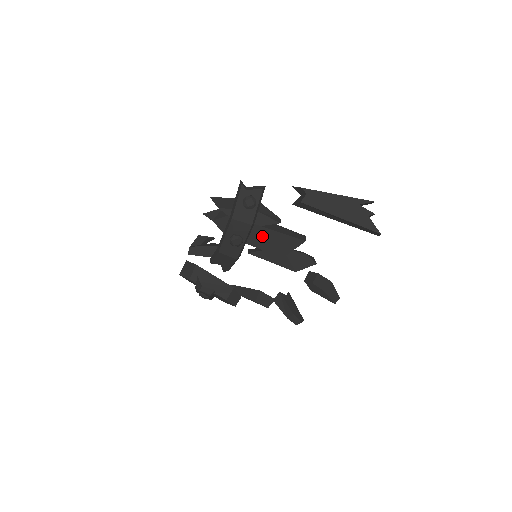
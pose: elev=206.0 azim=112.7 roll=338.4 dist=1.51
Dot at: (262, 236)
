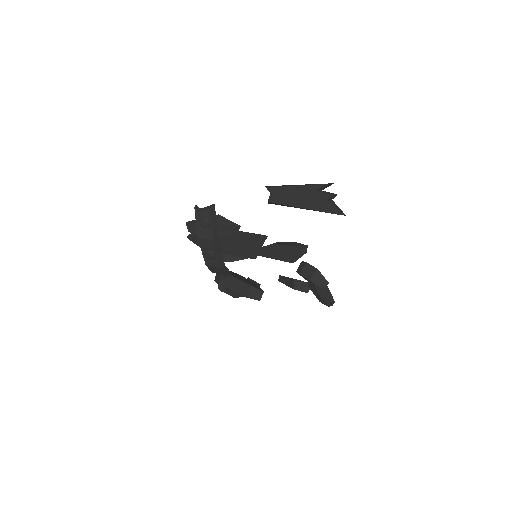
Dot at: (230, 245)
